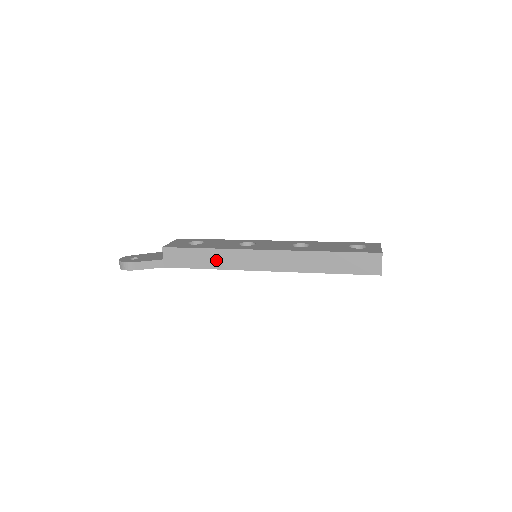
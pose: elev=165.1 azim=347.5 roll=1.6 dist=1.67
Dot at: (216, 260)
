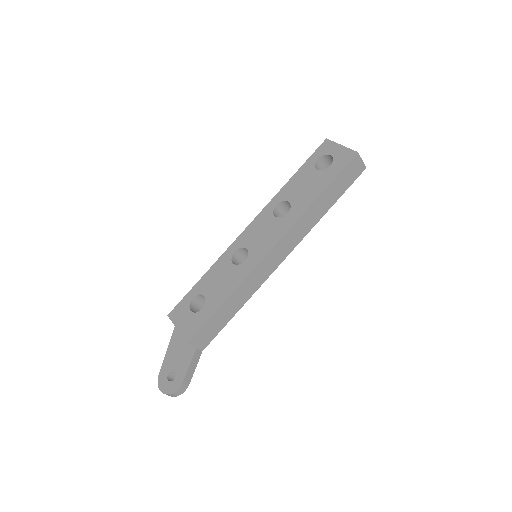
Dot at: (240, 298)
